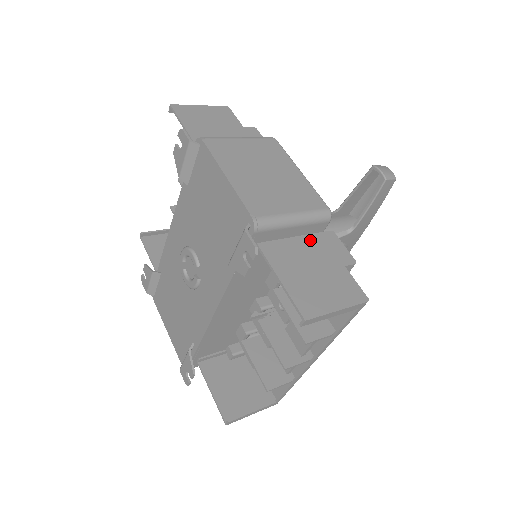
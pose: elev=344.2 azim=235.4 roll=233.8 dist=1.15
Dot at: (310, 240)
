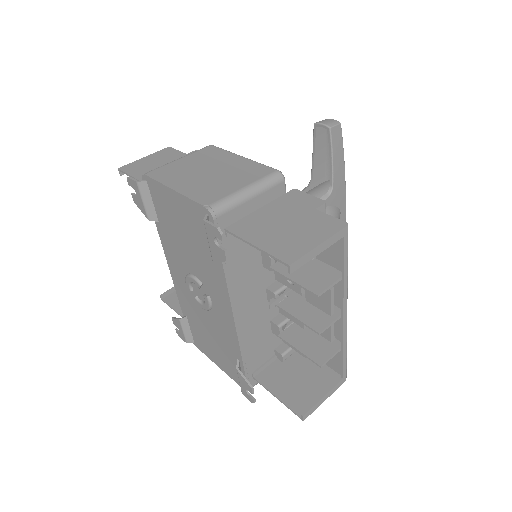
Dot at: (274, 205)
